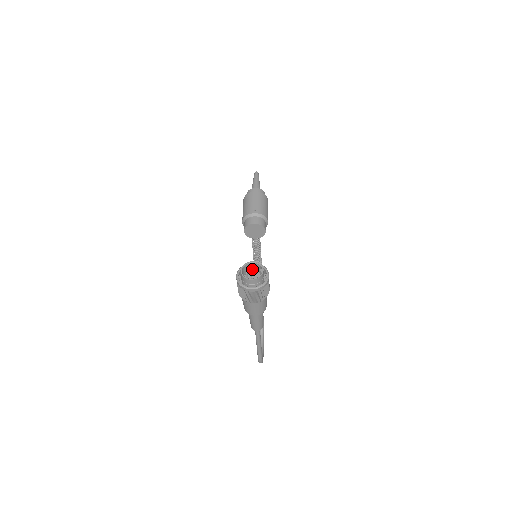
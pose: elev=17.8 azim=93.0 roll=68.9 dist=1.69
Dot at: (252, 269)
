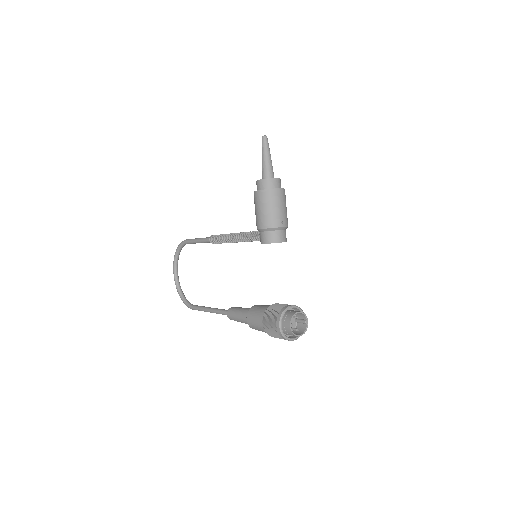
Dot at: (295, 318)
